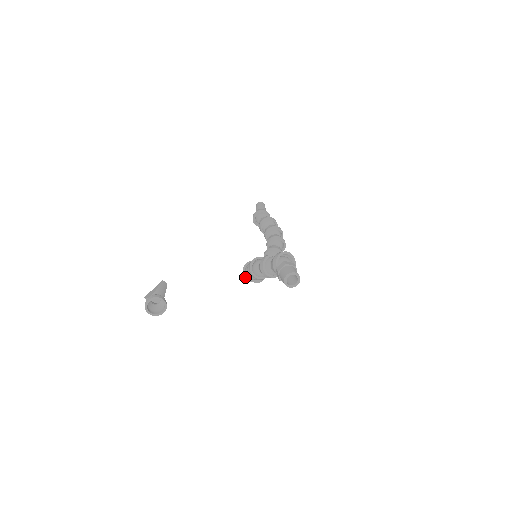
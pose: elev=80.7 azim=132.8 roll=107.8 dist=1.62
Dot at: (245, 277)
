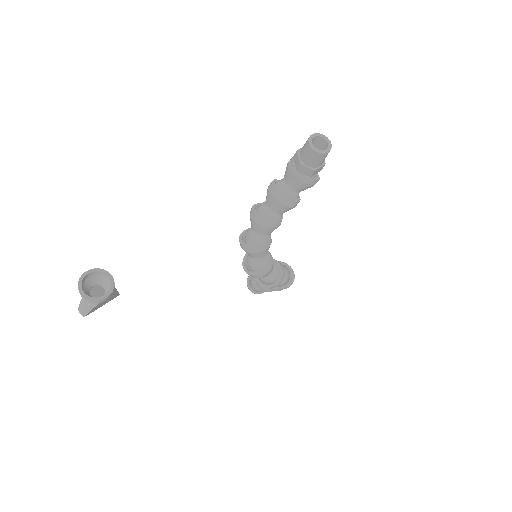
Dot at: (243, 243)
